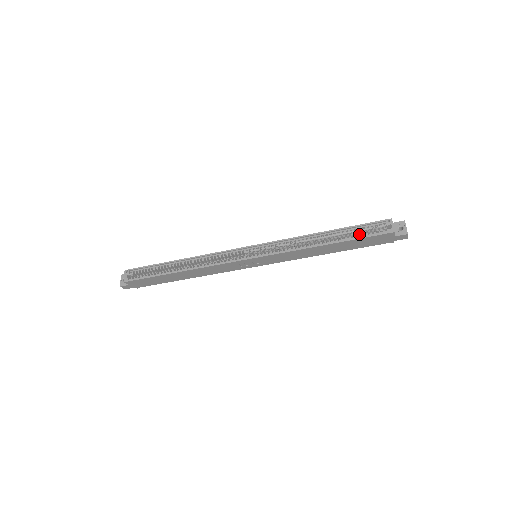
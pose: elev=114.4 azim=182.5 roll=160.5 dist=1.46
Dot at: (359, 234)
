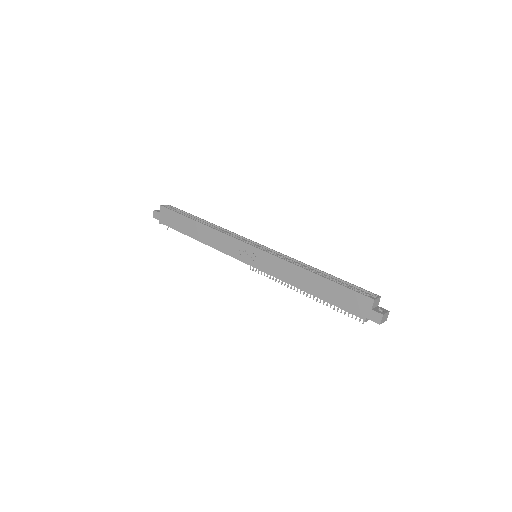
Dot at: occluded
